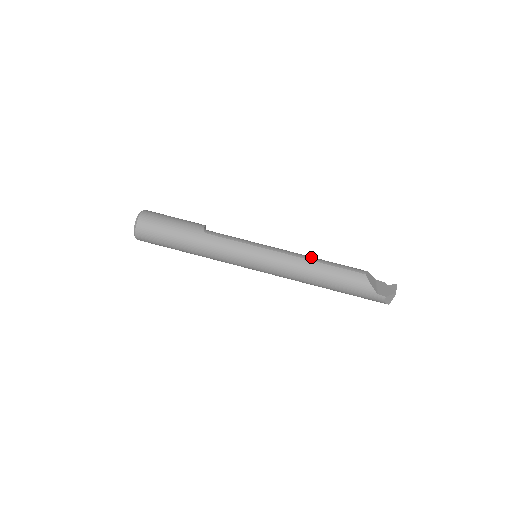
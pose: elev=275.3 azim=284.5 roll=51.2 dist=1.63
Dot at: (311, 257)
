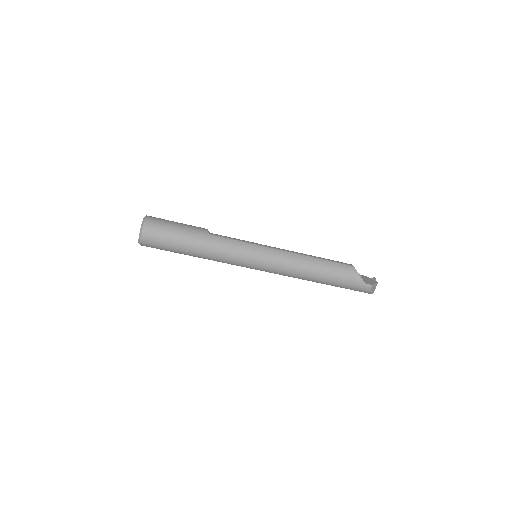
Dot at: (306, 254)
